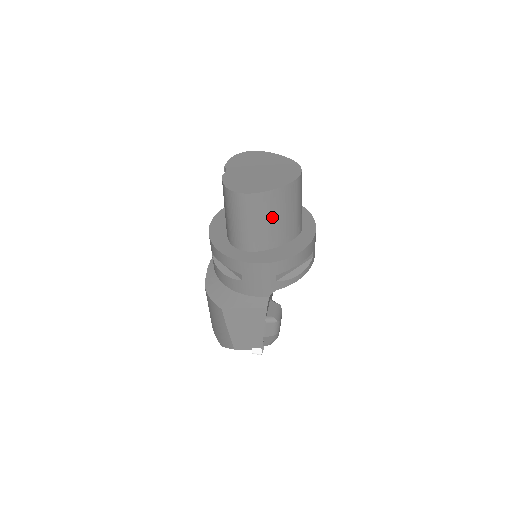
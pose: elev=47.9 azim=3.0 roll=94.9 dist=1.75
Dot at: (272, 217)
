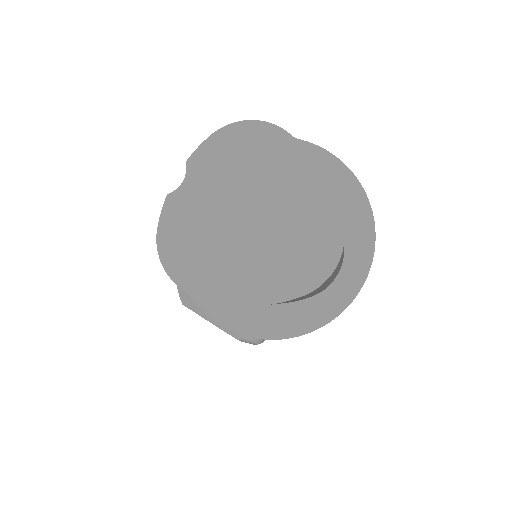
Dot at: occluded
